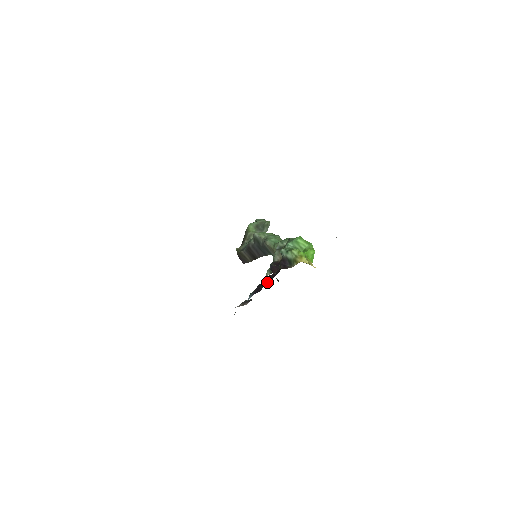
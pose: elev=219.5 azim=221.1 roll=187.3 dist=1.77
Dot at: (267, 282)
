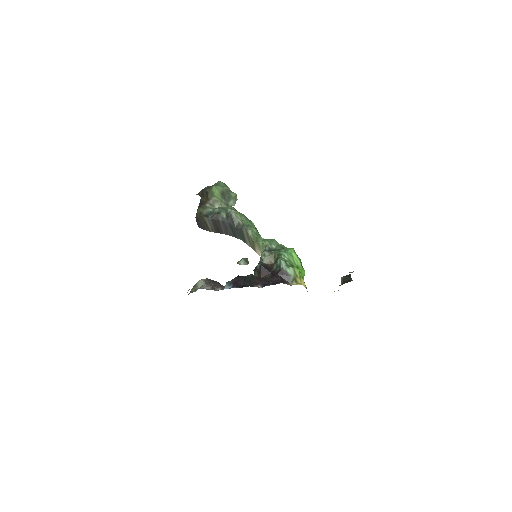
Dot at: (258, 285)
